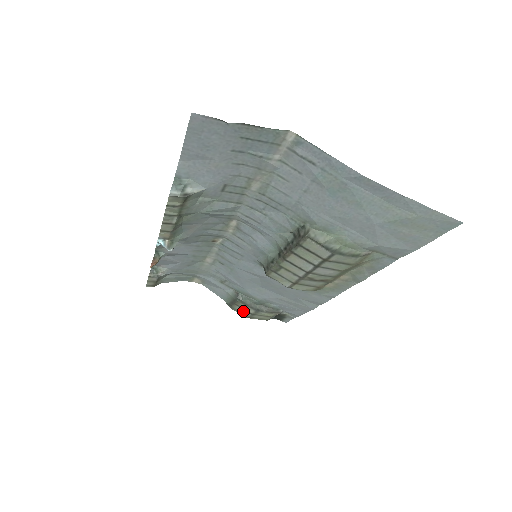
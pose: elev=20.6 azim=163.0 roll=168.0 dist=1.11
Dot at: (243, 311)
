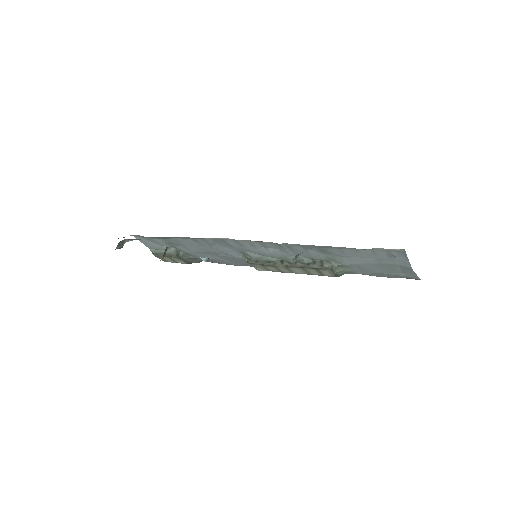
Dot at: (169, 260)
